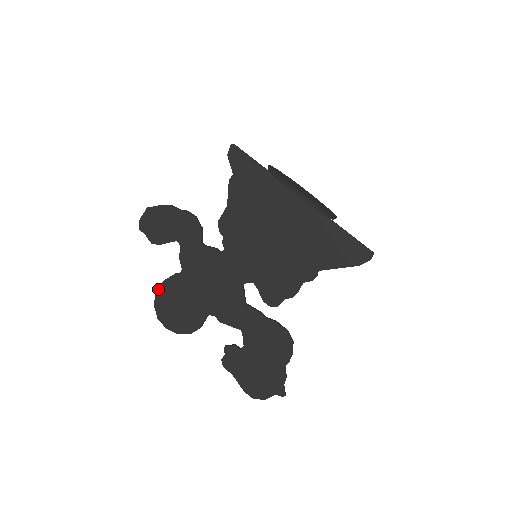
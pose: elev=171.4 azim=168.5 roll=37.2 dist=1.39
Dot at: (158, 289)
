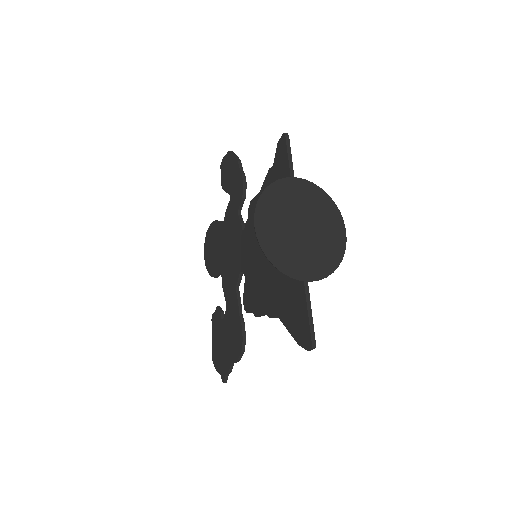
Dot at: (211, 224)
